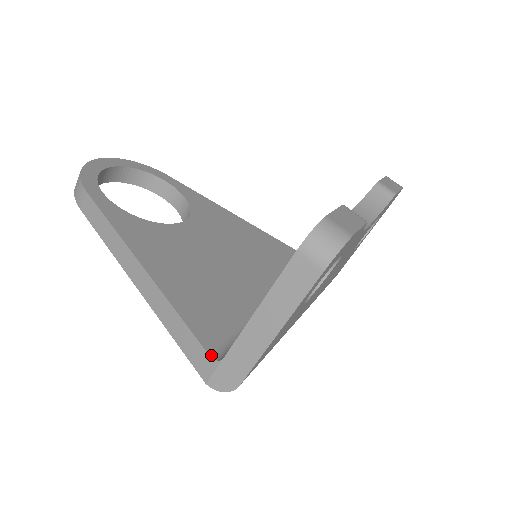
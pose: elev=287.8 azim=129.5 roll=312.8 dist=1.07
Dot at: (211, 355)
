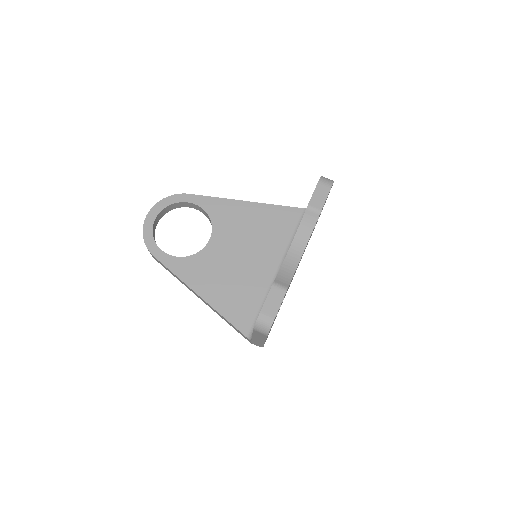
Dot at: (247, 336)
